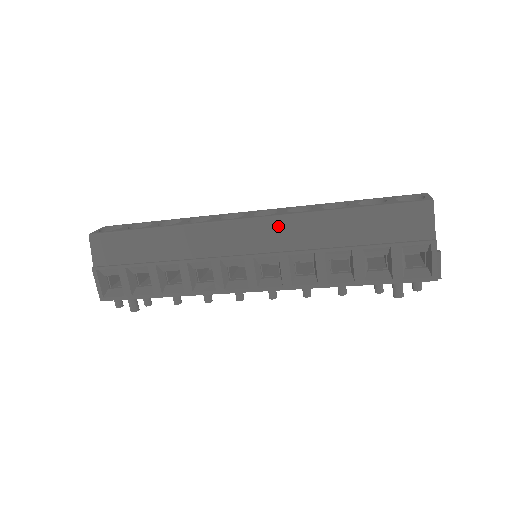
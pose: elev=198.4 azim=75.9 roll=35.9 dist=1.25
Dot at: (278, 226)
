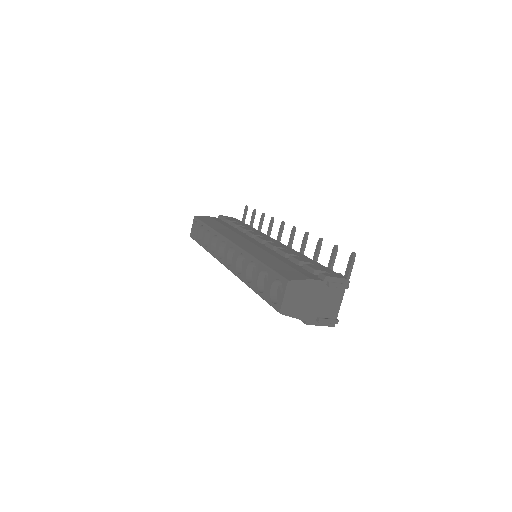
Dot at: occluded
